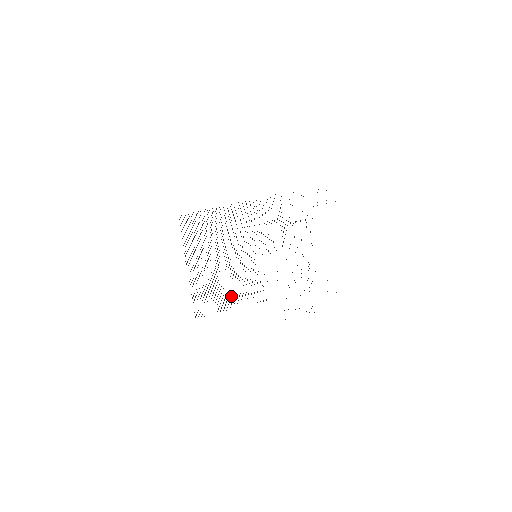
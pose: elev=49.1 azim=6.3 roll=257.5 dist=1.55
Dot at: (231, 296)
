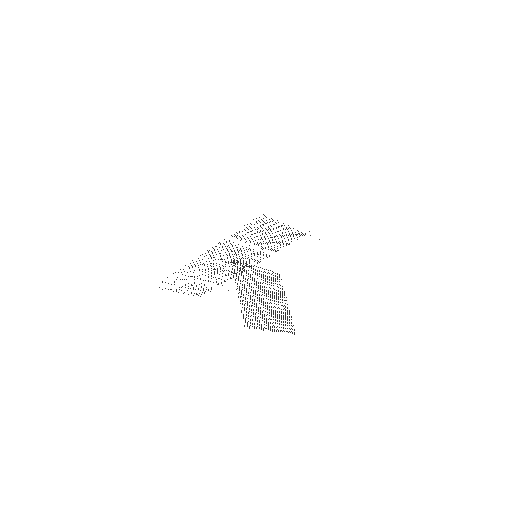
Dot at: (269, 312)
